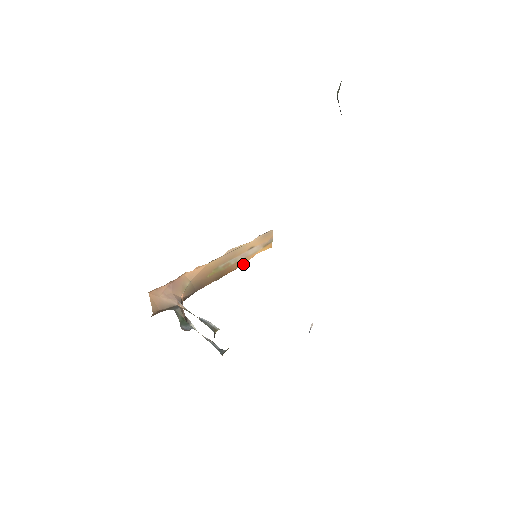
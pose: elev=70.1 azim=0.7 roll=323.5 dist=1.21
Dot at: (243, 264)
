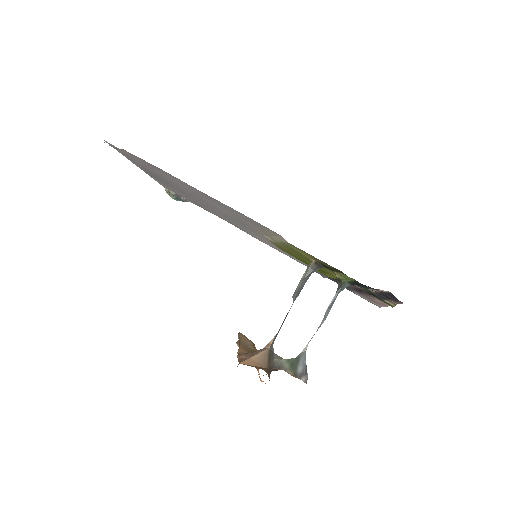
Dot at: occluded
